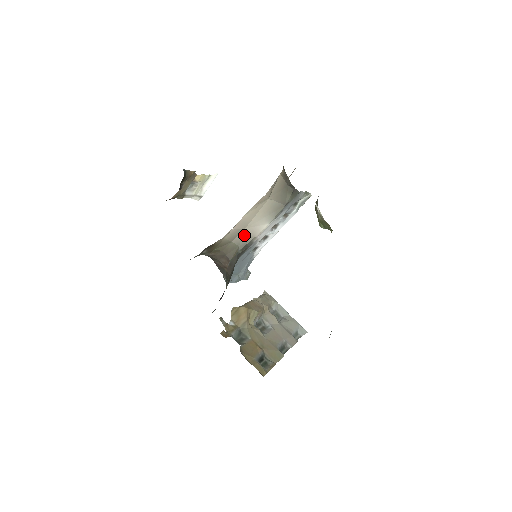
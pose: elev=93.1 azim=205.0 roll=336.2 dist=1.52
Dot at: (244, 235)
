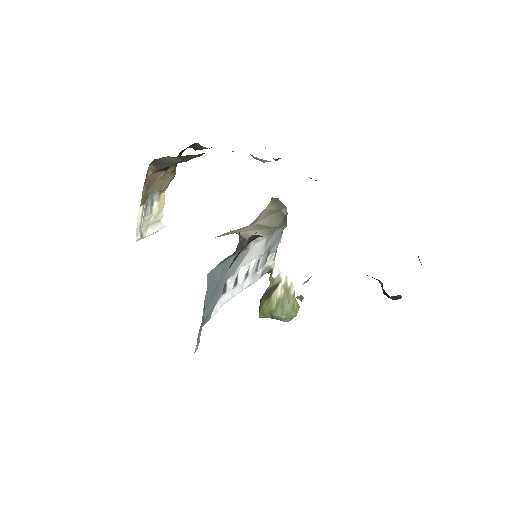
Dot at: occluded
